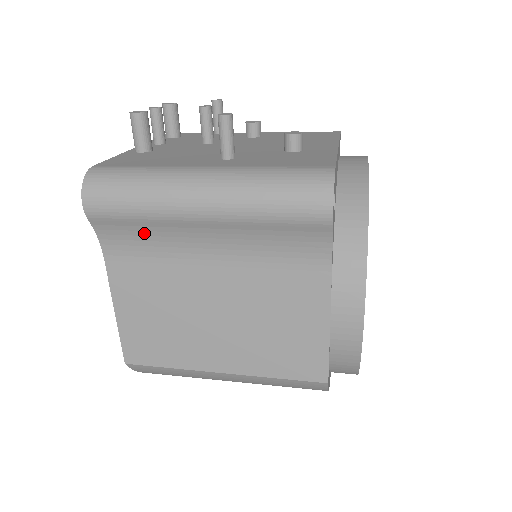
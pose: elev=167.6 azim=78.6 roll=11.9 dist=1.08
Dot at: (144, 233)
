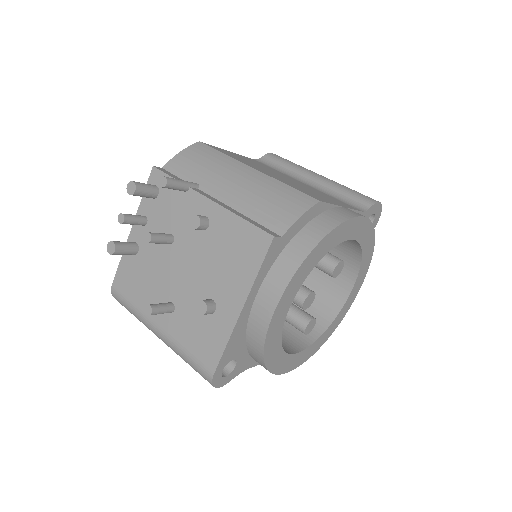
Dot at: occluded
